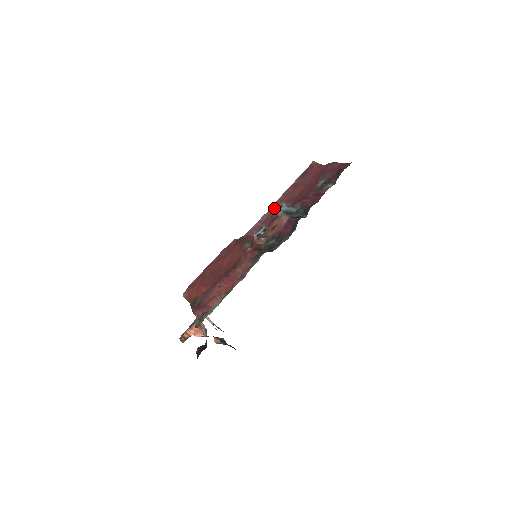
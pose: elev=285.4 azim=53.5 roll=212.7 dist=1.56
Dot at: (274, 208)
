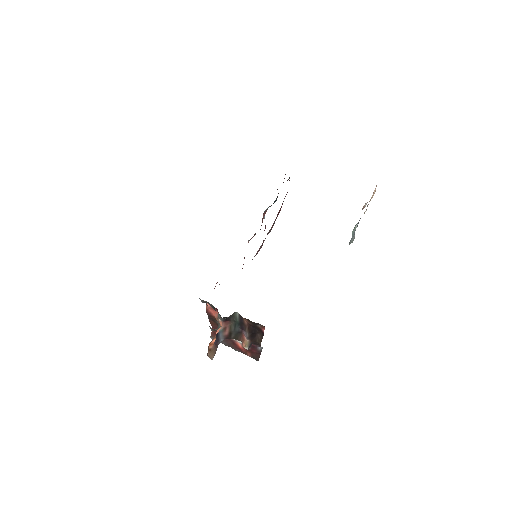
Dot at: (268, 233)
